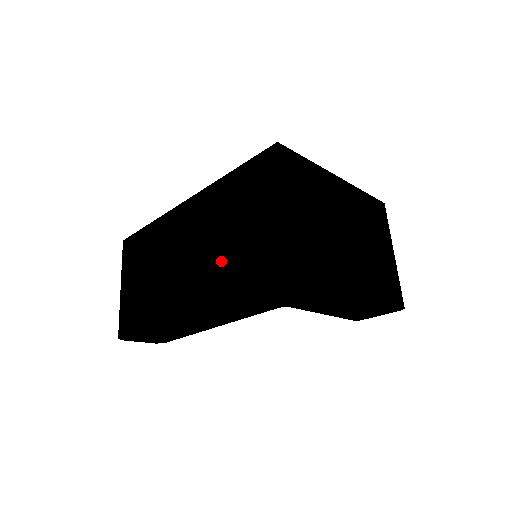
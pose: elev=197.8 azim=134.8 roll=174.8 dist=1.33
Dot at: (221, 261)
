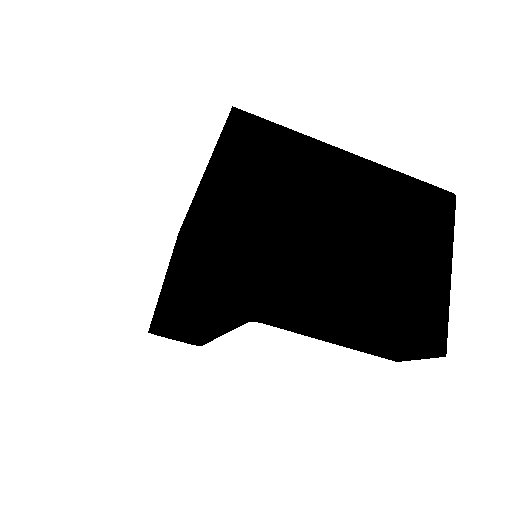
Dot at: (180, 255)
